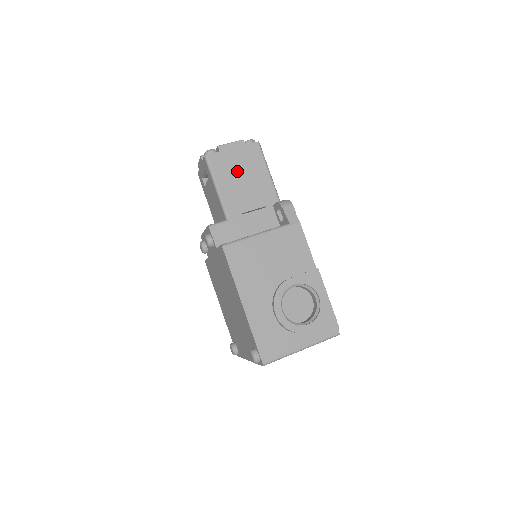
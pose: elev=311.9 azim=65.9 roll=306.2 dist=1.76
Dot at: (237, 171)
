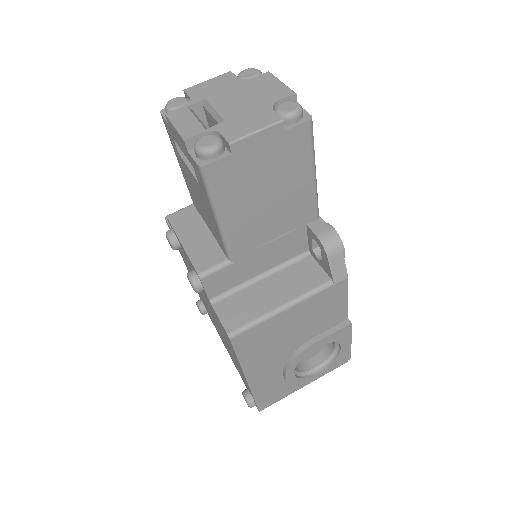
Dot at: (260, 185)
